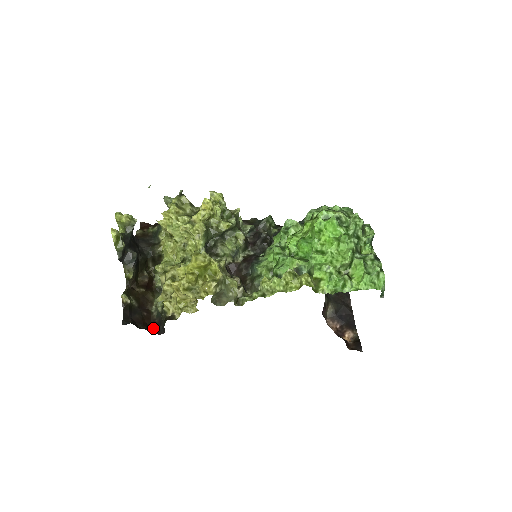
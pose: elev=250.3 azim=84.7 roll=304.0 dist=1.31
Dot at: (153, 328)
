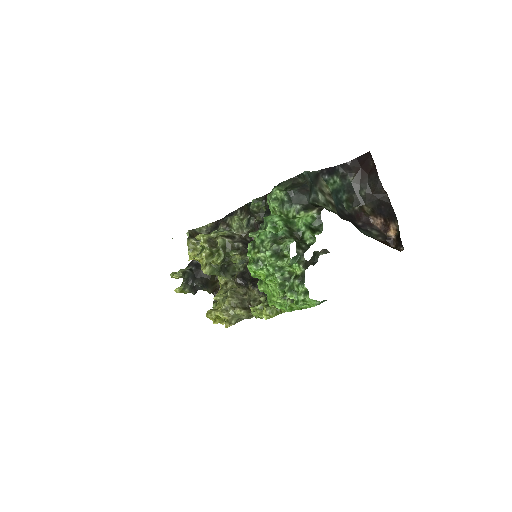
Dot at: occluded
